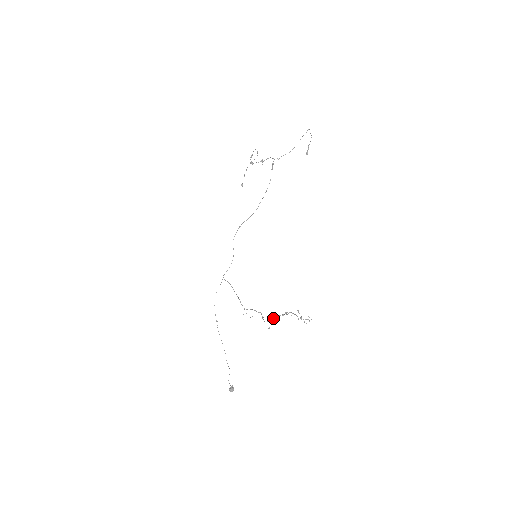
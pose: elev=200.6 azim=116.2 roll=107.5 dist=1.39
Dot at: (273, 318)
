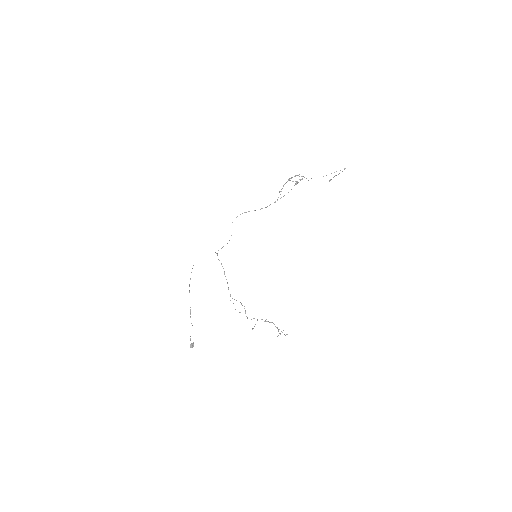
Dot at: occluded
